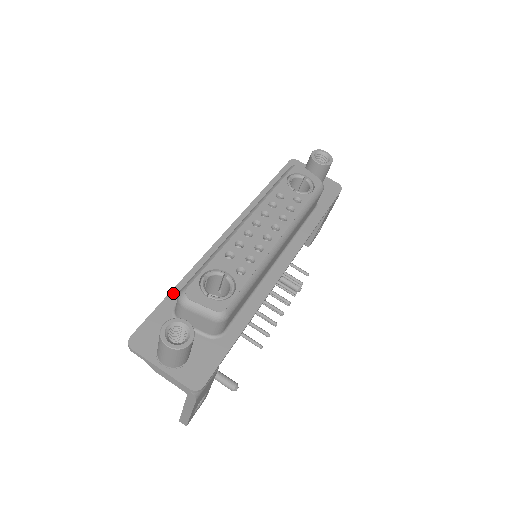
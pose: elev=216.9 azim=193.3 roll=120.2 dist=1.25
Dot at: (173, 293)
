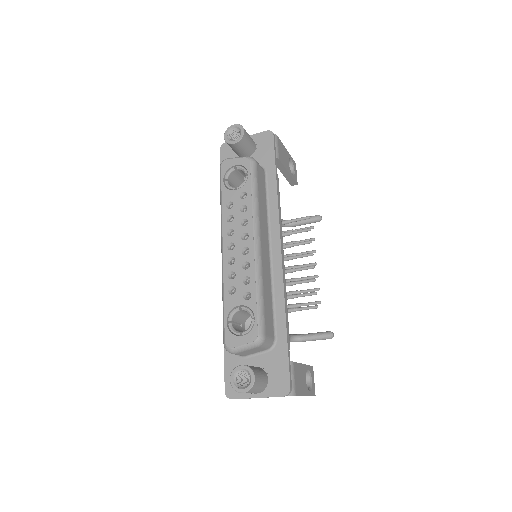
Dot at: occluded
